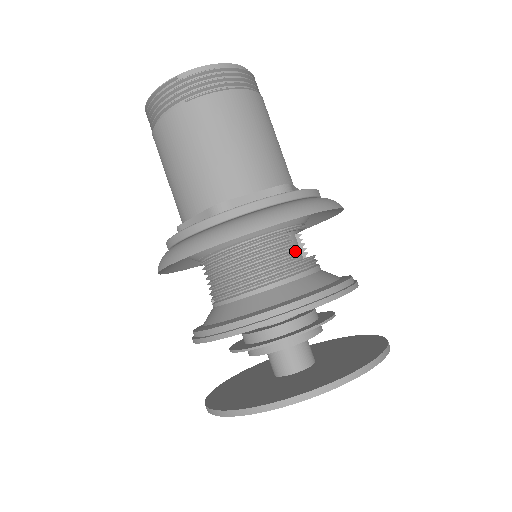
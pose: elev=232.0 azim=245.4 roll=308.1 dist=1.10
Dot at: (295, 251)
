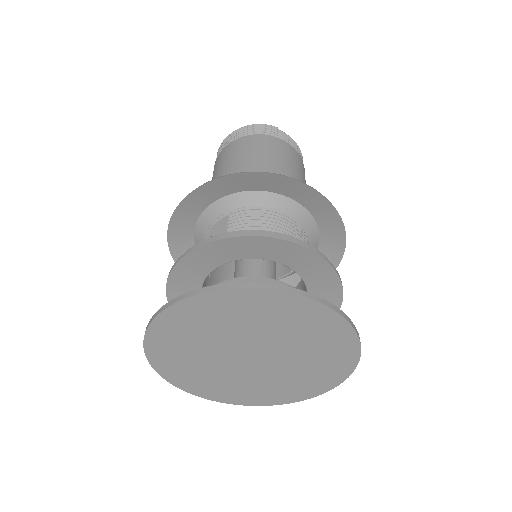
Dot at: occluded
